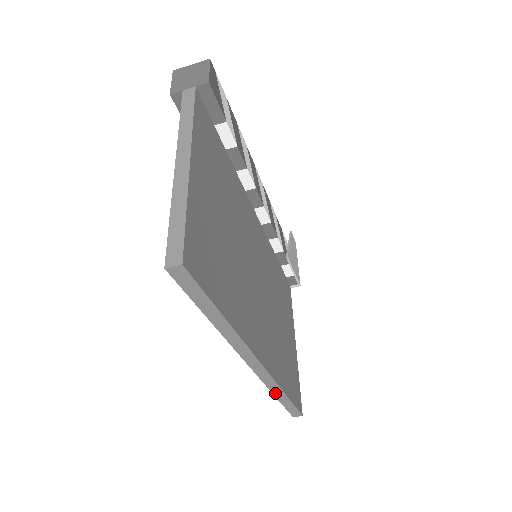
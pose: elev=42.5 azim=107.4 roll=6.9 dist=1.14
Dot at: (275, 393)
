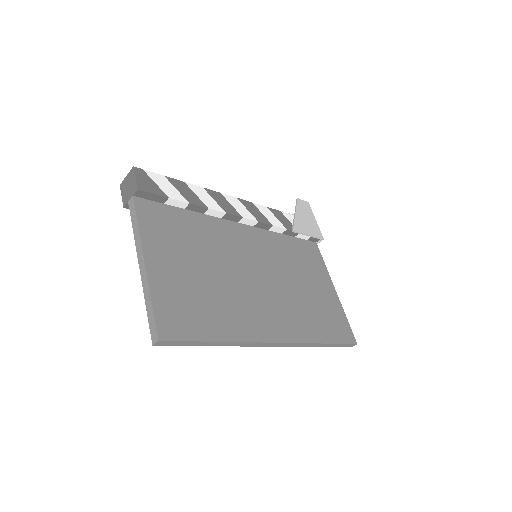
Dot at: (313, 346)
